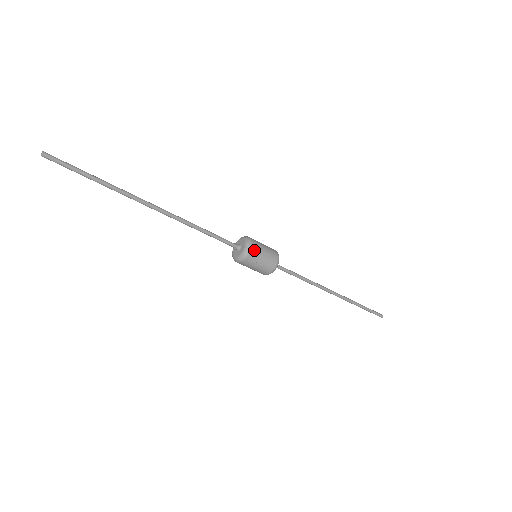
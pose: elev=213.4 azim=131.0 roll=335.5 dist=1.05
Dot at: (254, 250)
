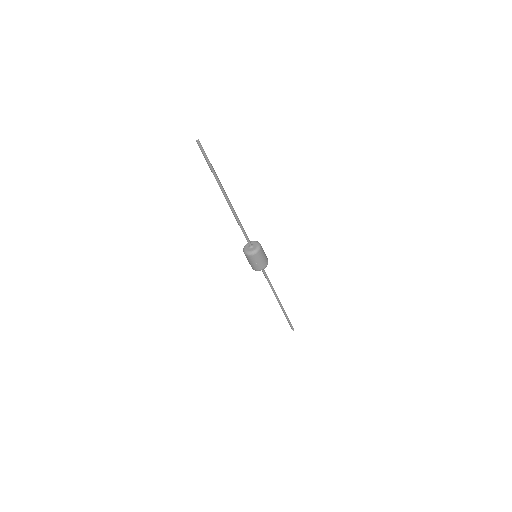
Dot at: (259, 254)
